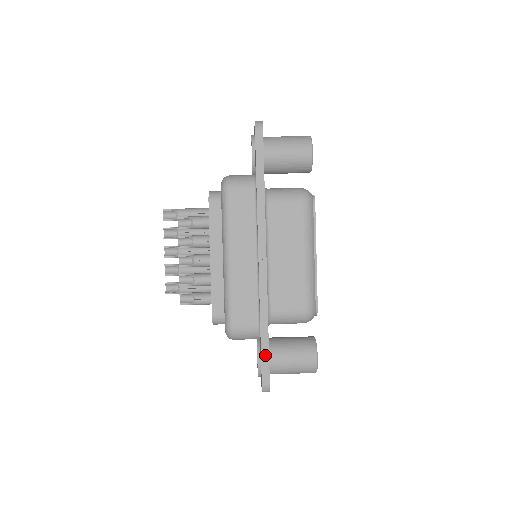
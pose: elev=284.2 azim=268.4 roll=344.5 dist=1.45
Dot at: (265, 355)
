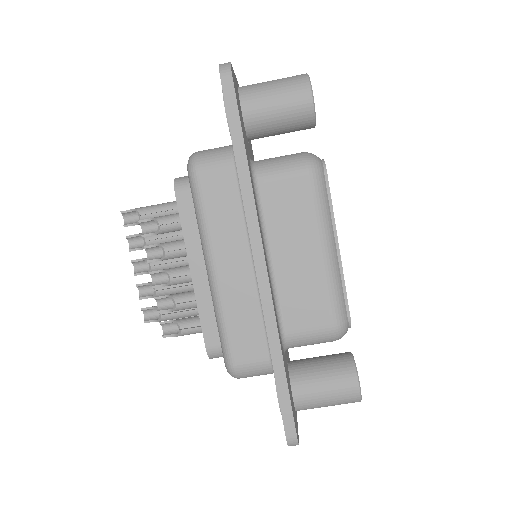
Dot at: (284, 399)
